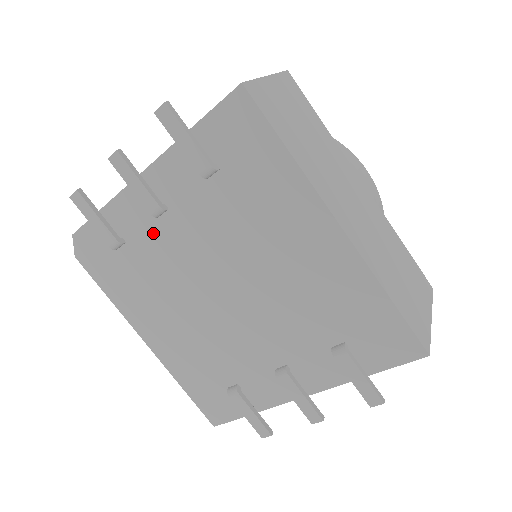
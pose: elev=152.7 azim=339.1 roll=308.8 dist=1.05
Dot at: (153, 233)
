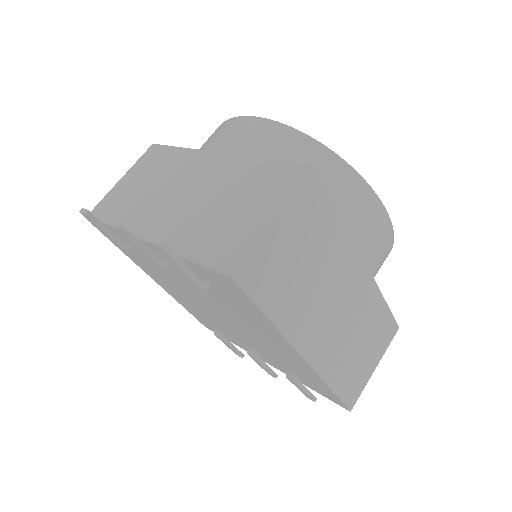
Dot at: occluded
